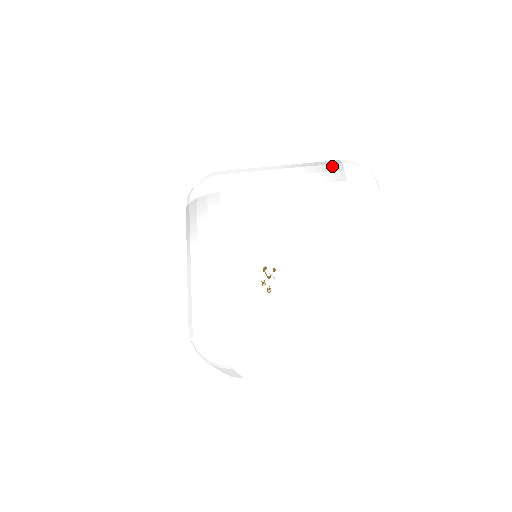
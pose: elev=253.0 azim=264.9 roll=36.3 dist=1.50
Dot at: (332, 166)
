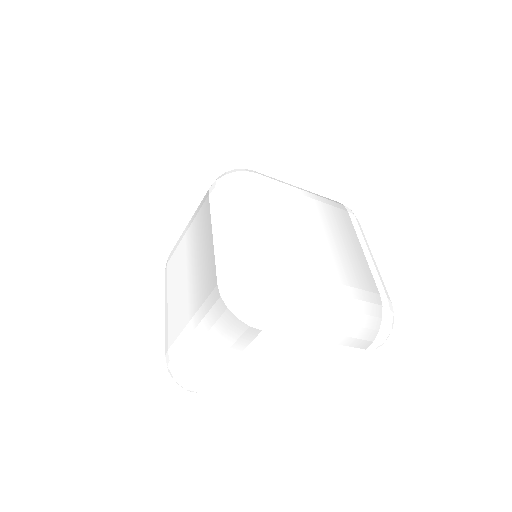
Dot at: (369, 333)
